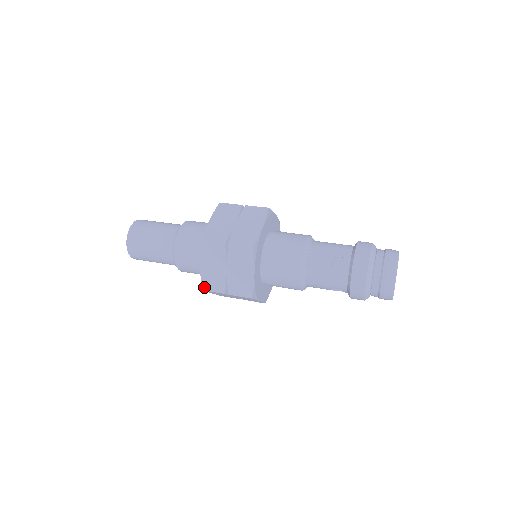
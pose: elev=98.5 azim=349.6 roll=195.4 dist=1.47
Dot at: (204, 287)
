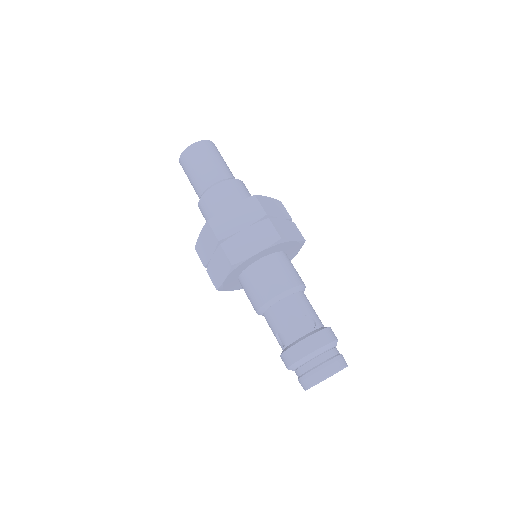
Dot at: (212, 220)
